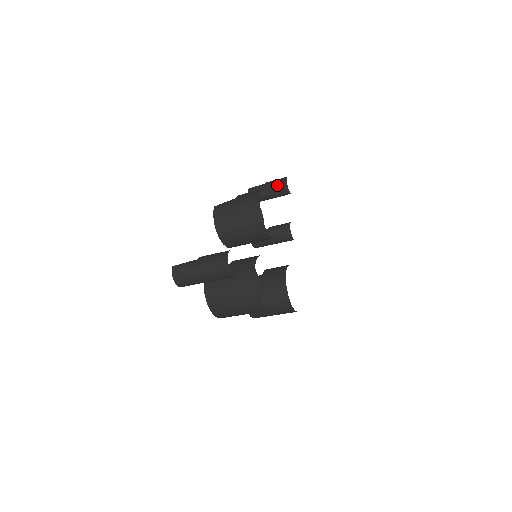
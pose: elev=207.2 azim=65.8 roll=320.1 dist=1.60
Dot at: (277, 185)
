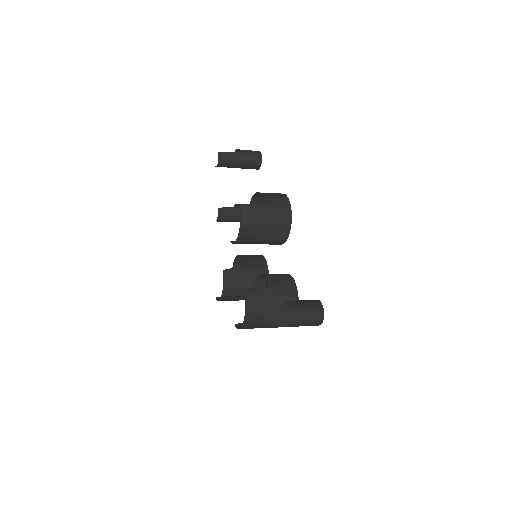
Dot at: (251, 160)
